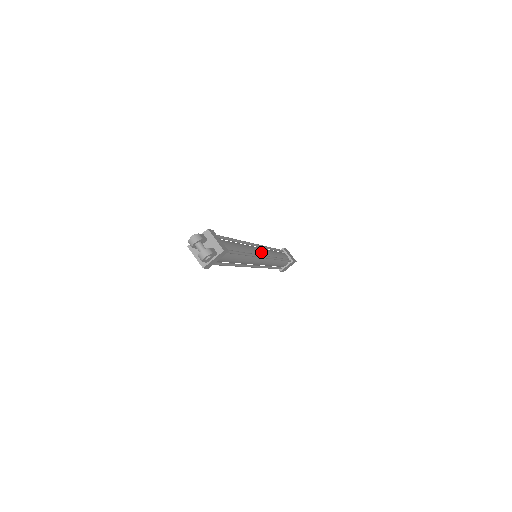
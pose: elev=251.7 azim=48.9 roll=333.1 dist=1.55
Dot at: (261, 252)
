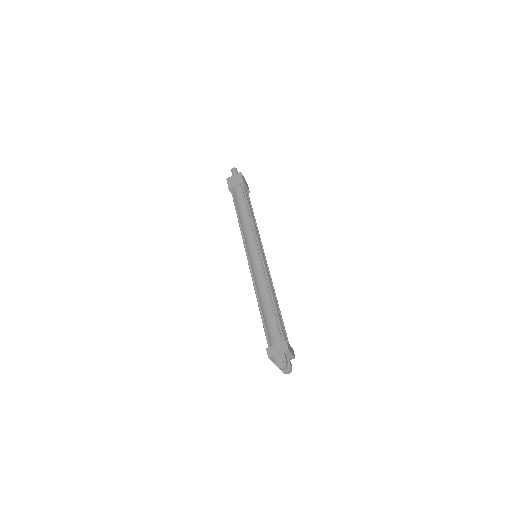
Dot at: (265, 260)
